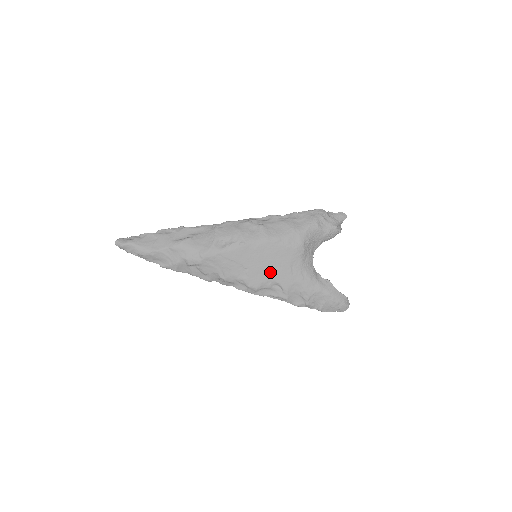
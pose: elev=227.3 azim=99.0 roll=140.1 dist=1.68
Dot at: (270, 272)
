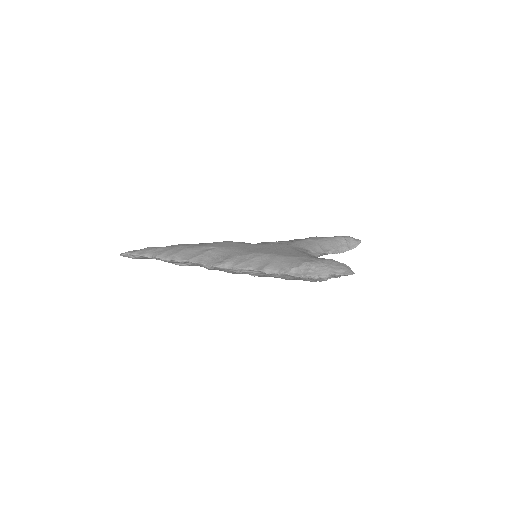
Dot at: occluded
